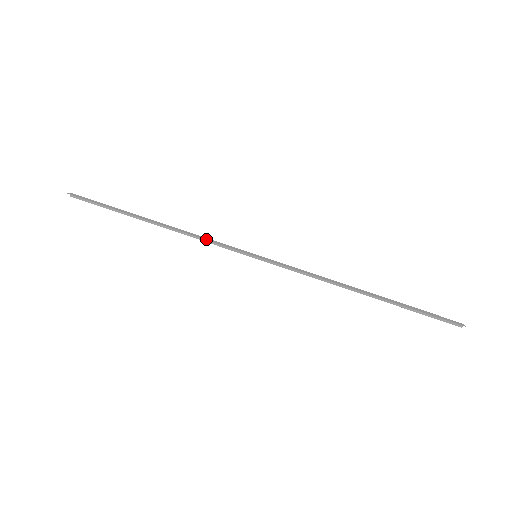
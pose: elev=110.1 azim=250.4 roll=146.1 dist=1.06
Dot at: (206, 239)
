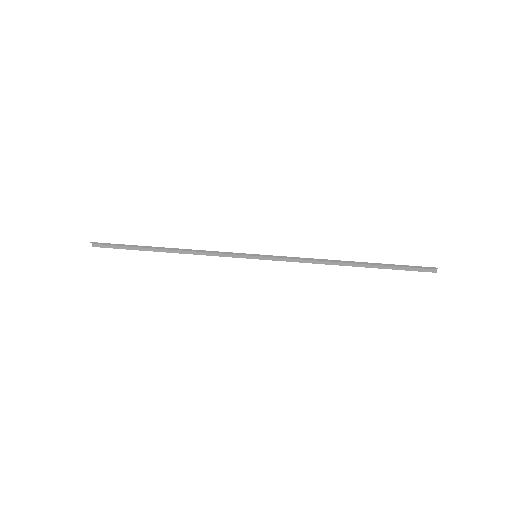
Dot at: (212, 251)
